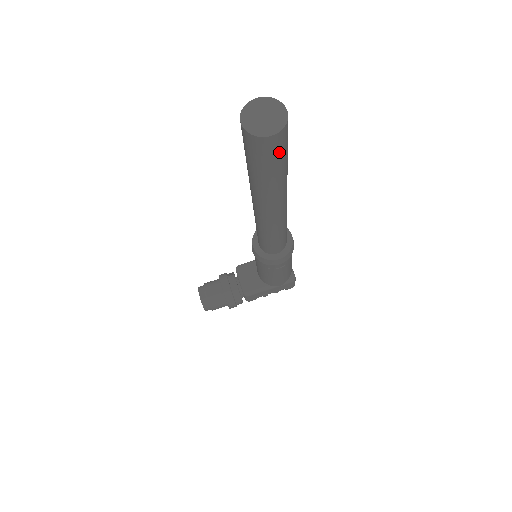
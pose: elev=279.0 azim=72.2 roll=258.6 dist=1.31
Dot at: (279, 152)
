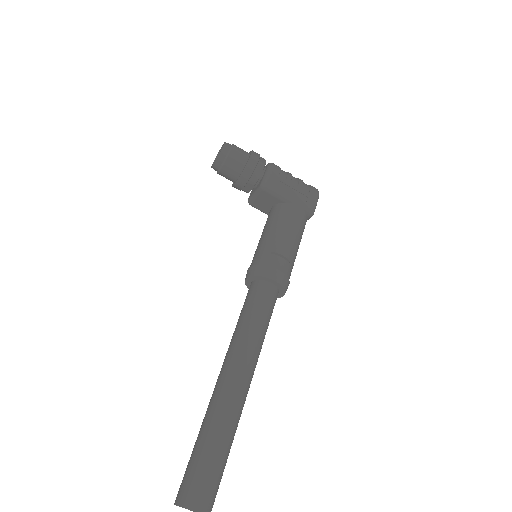
Dot at: occluded
